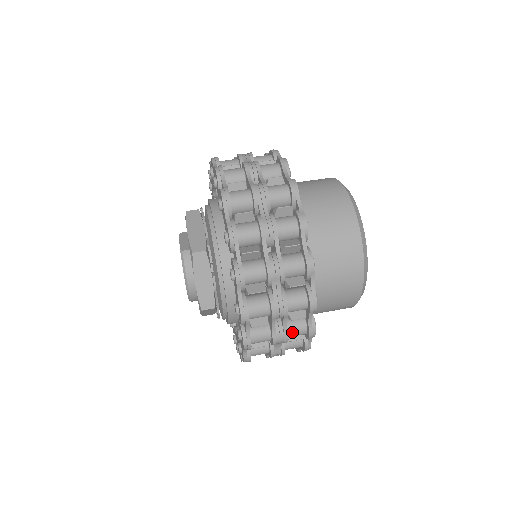
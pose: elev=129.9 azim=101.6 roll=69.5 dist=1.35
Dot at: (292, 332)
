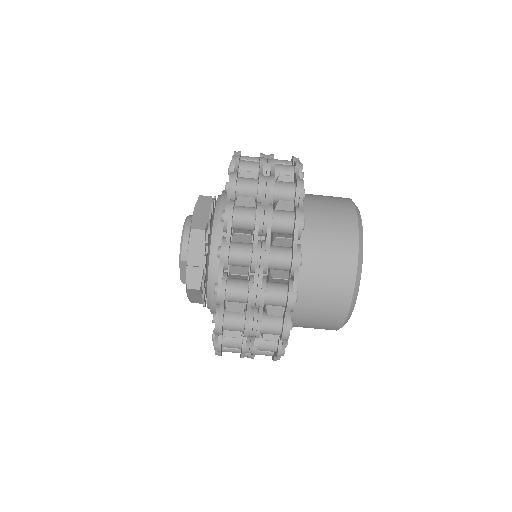
Dot at: occluded
